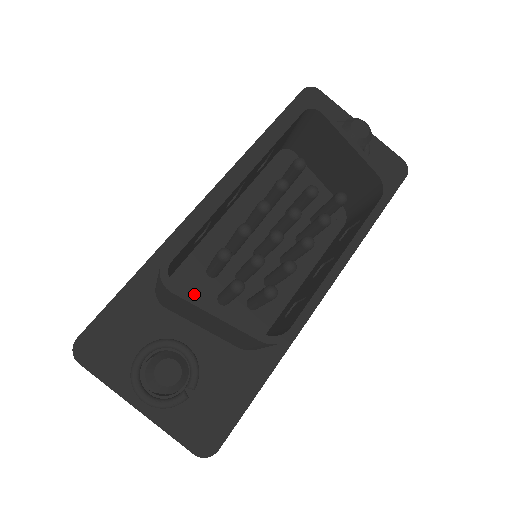
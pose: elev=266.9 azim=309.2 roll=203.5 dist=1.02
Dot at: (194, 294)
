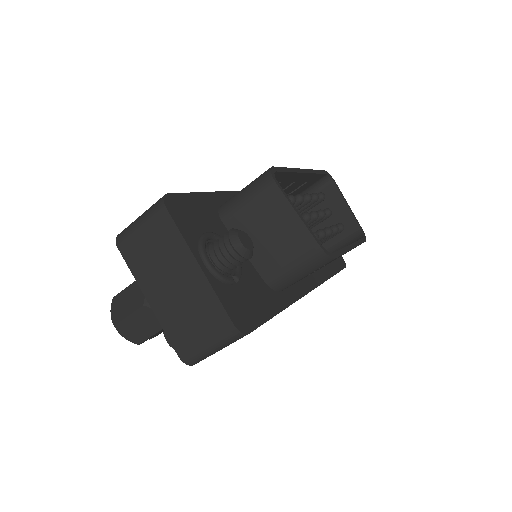
Dot at: occluded
